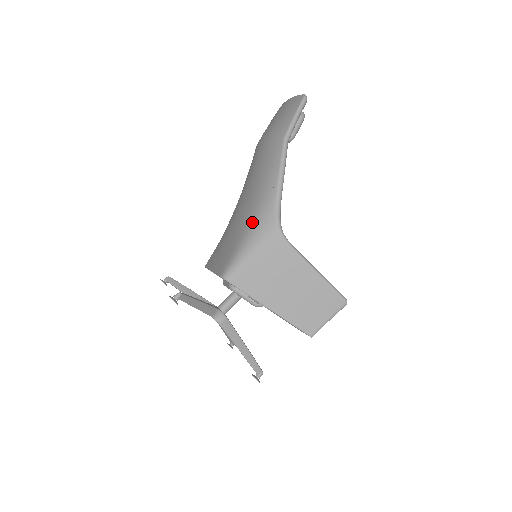
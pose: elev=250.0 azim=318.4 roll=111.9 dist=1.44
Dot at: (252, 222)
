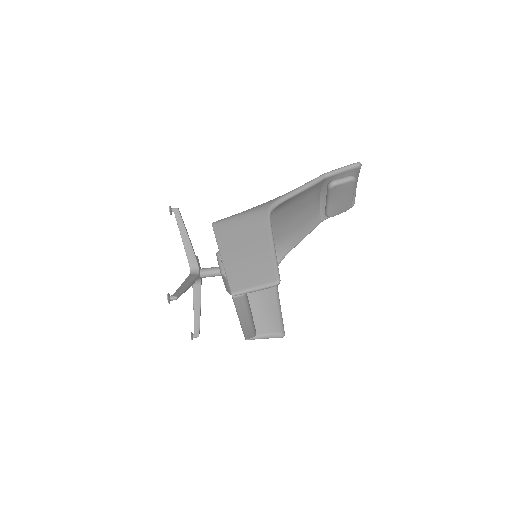
Dot at: occluded
